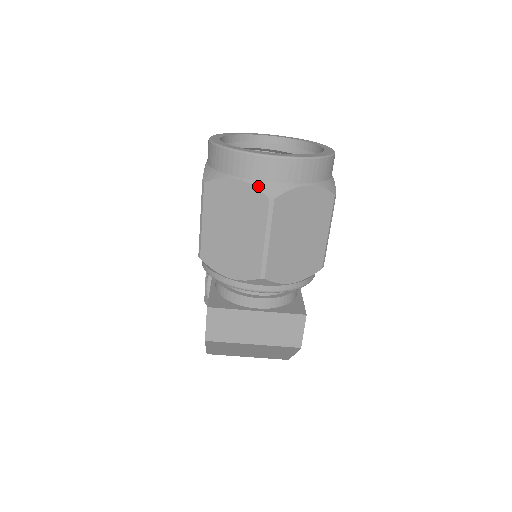
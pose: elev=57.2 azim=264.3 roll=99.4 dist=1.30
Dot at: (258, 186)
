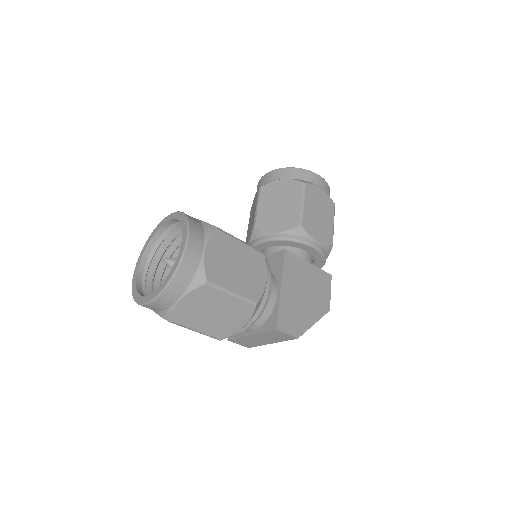
Dot at: (160, 315)
